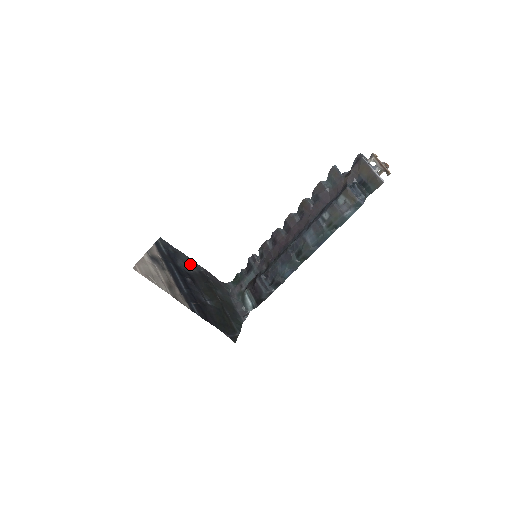
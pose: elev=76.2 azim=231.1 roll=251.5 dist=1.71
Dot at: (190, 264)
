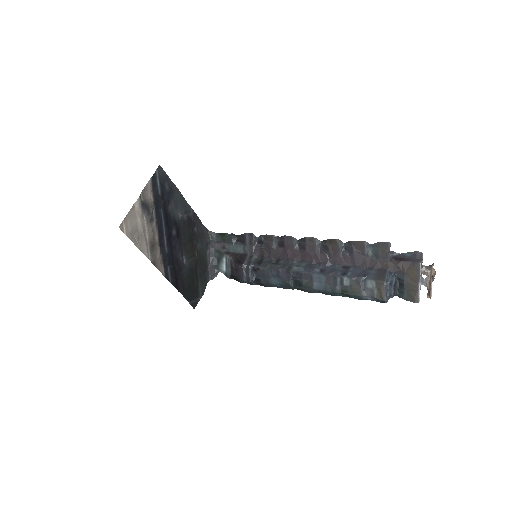
Dot at: (181, 206)
